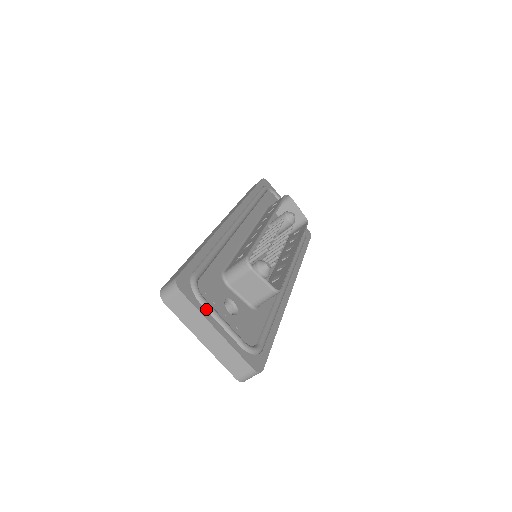
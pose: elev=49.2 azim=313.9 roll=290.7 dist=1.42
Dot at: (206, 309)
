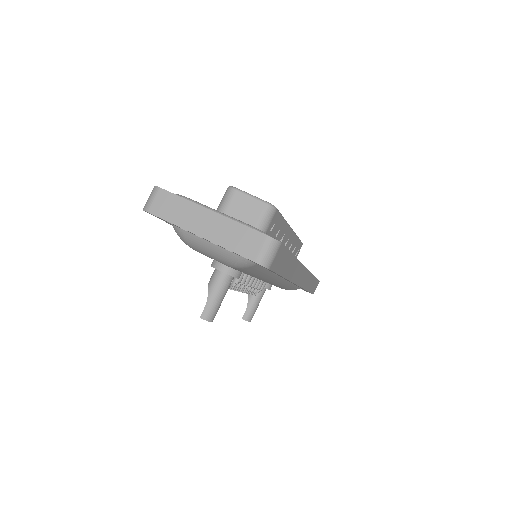
Dot at: occluded
